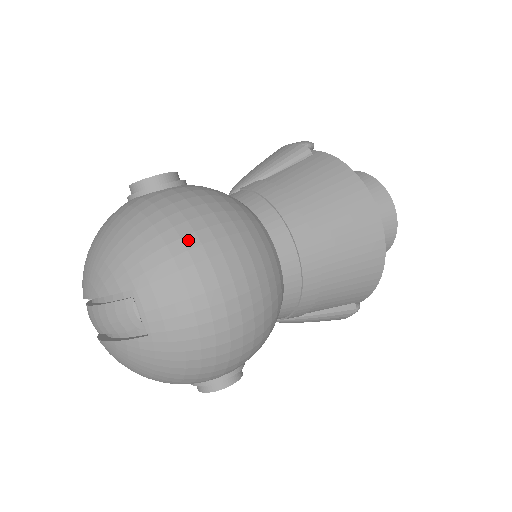
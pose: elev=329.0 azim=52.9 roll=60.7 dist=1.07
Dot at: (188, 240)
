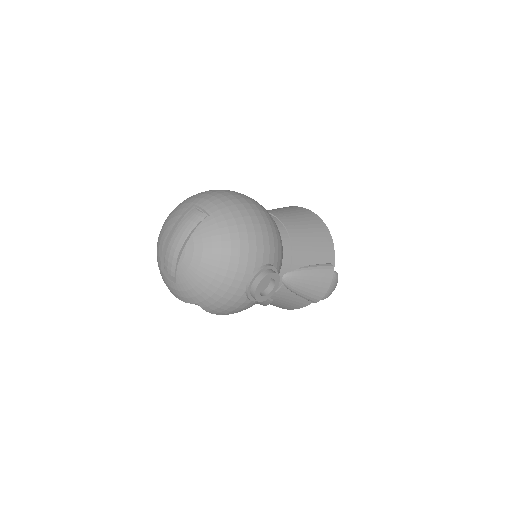
Dot at: occluded
